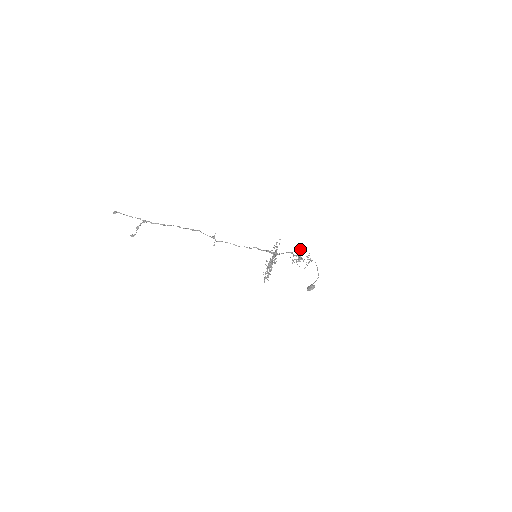
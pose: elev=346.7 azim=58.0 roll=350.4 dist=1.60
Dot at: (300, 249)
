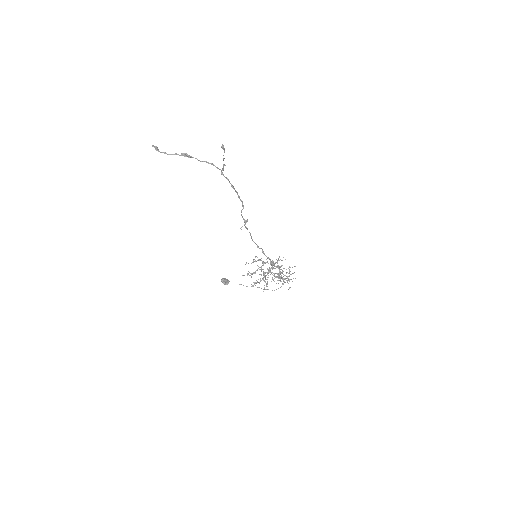
Dot at: occluded
